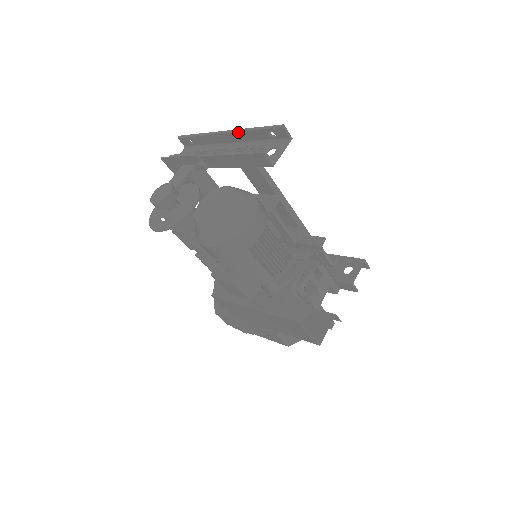
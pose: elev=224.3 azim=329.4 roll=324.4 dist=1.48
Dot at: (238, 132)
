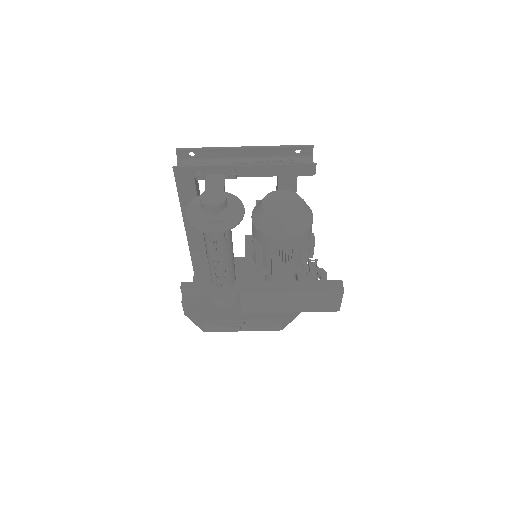
Dot at: (263, 148)
